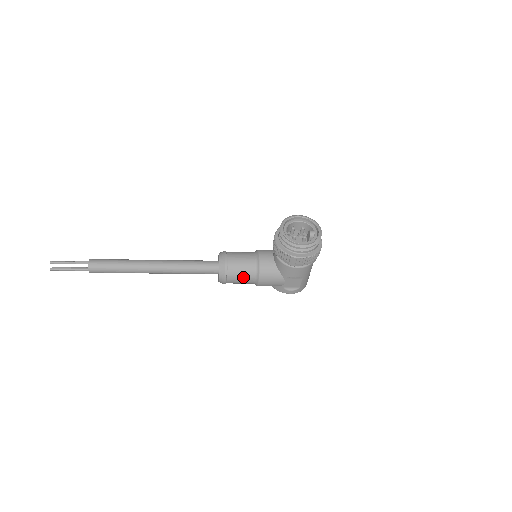
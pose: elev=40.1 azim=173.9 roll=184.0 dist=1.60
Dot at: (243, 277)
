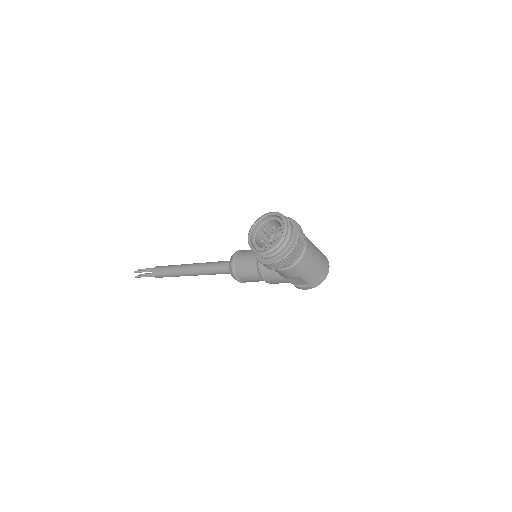
Dot at: (251, 277)
